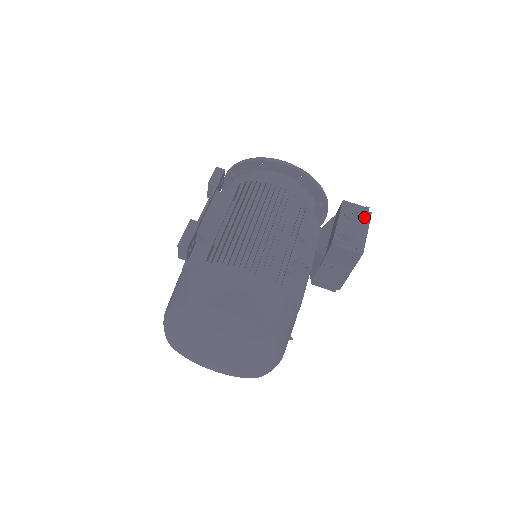
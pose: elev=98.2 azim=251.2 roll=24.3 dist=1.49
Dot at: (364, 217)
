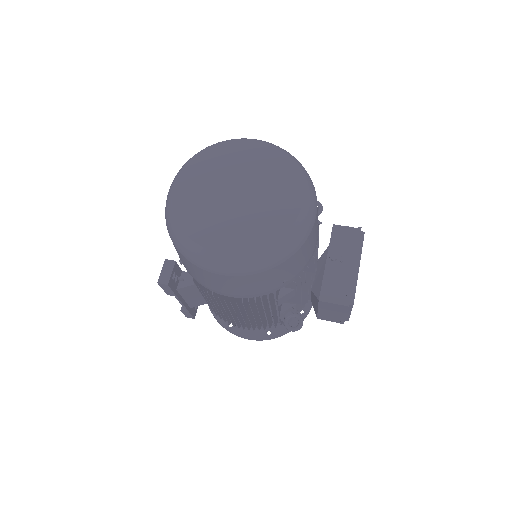
Dot at: occluded
